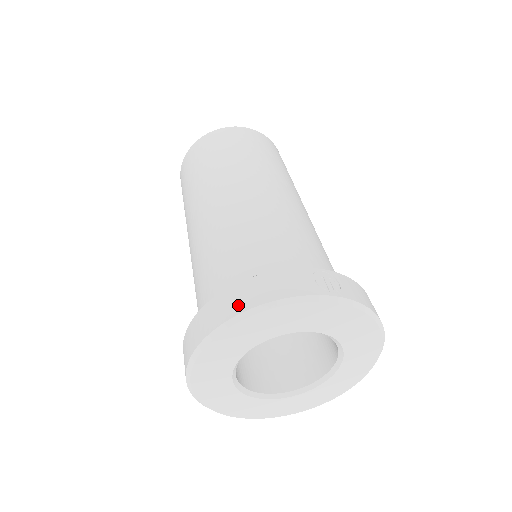
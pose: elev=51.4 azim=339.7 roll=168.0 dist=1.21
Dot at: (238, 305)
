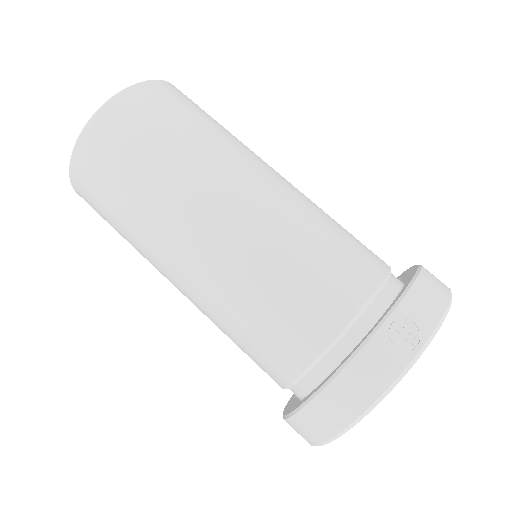
Dot at: (341, 416)
